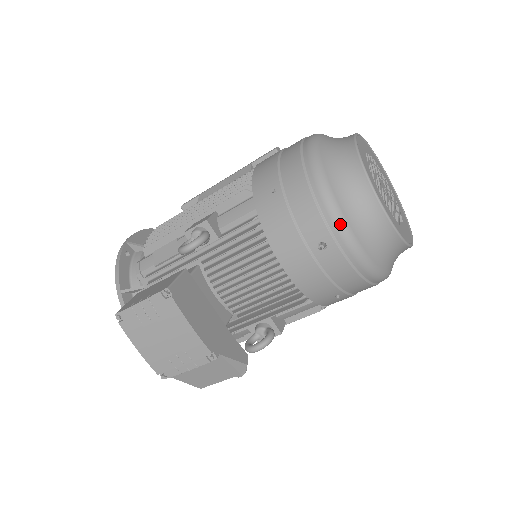
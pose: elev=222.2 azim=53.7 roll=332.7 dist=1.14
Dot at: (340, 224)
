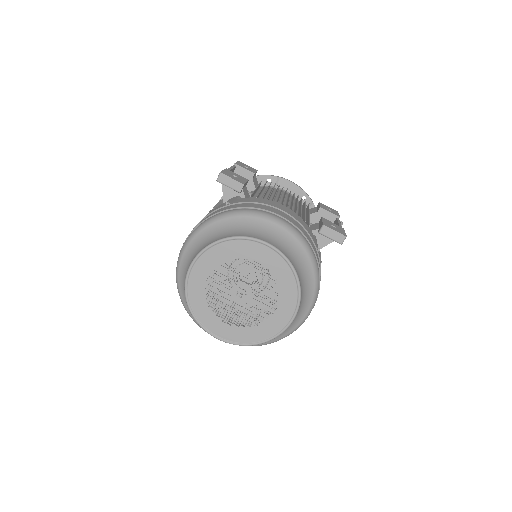
Dot at: occluded
